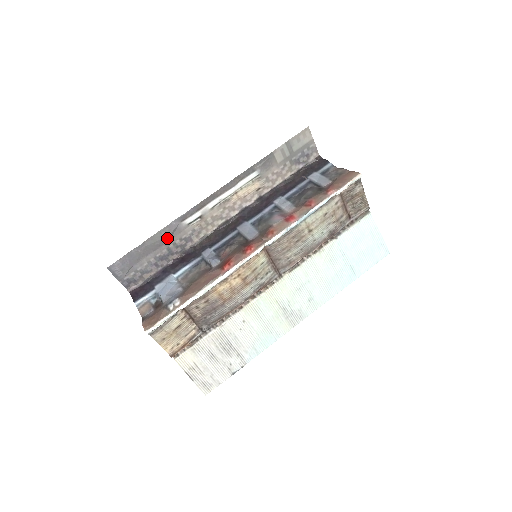
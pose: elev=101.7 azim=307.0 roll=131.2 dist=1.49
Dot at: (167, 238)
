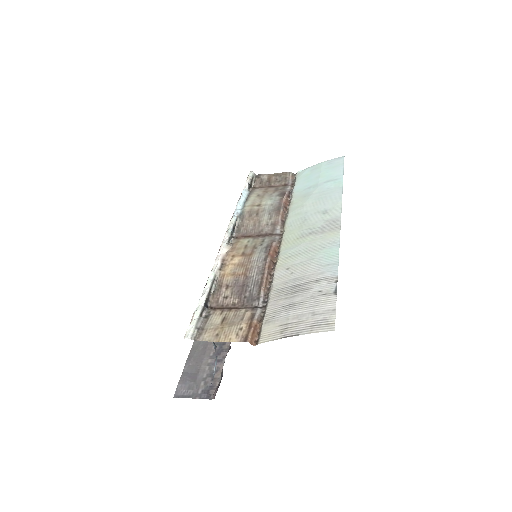
Dot at: occluded
